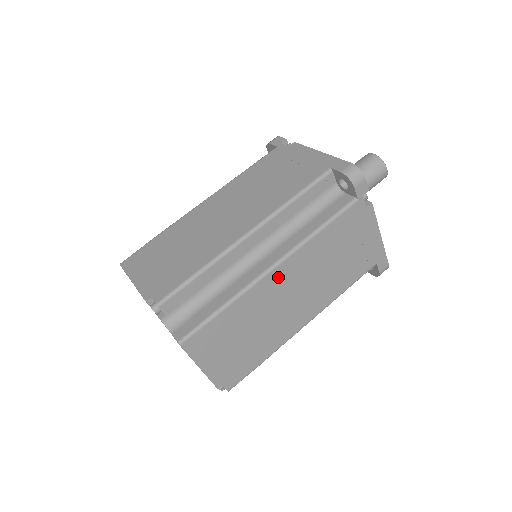
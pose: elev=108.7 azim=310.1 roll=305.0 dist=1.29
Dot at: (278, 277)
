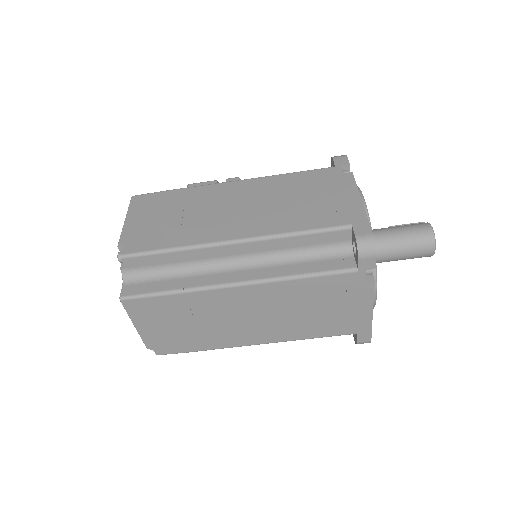
Dot at: (238, 295)
